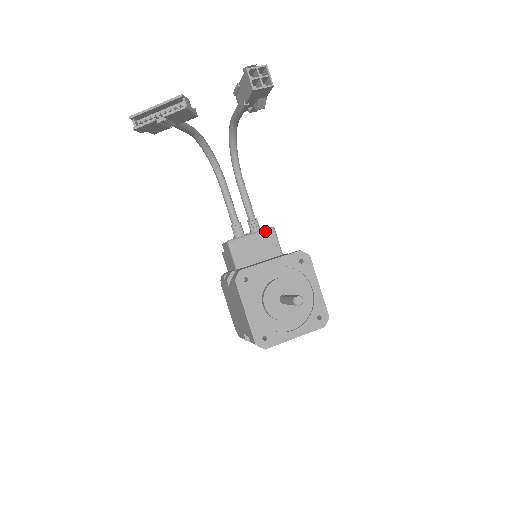
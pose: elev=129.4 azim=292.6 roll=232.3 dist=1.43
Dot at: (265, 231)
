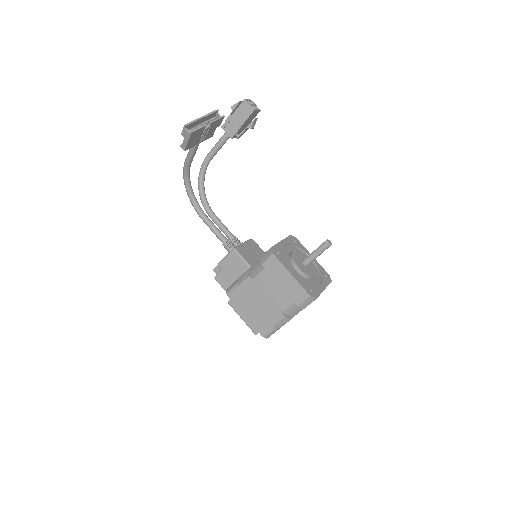
Dot at: (249, 241)
